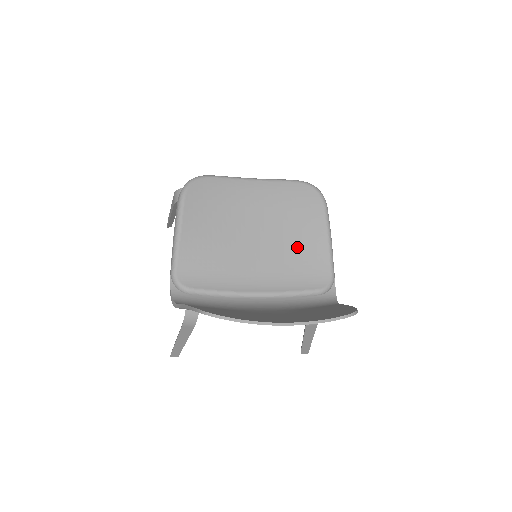
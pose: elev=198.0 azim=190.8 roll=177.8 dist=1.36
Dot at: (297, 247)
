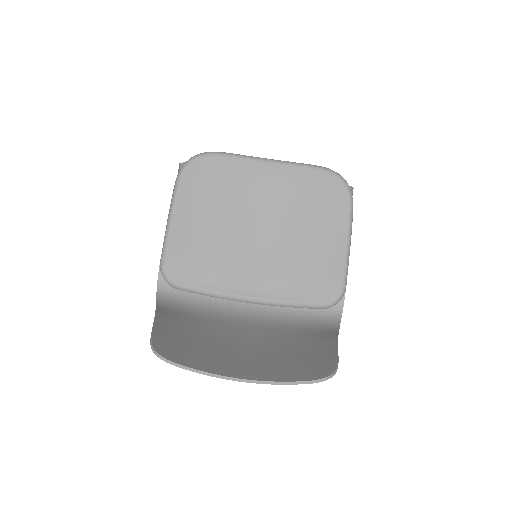
Dot at: (306, 251)
